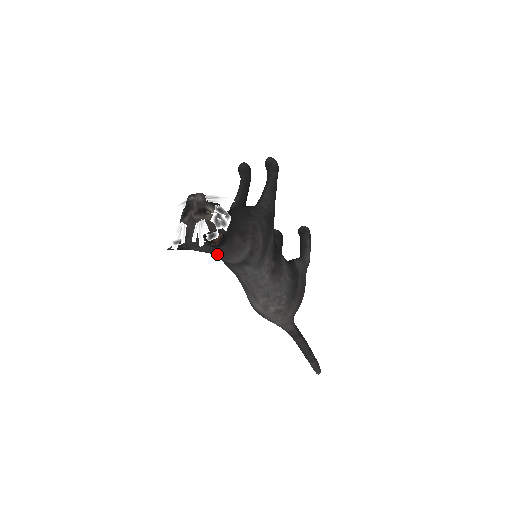
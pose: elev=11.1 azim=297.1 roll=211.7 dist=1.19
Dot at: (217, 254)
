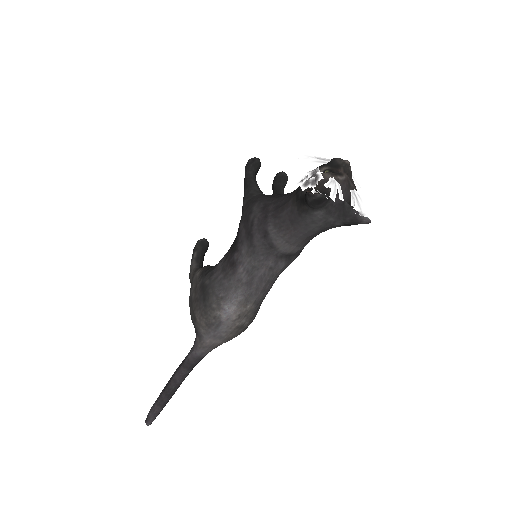
Dot at: (304, 232)
